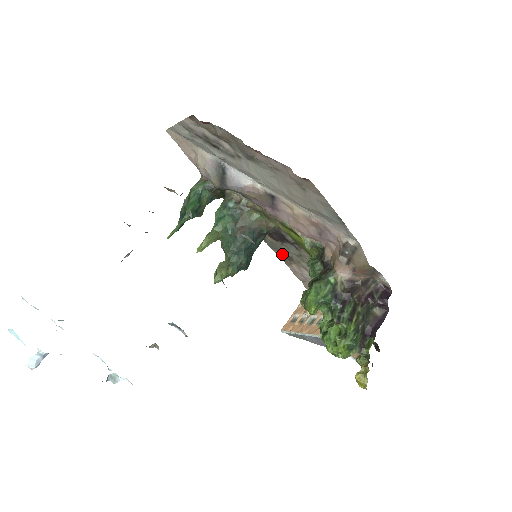
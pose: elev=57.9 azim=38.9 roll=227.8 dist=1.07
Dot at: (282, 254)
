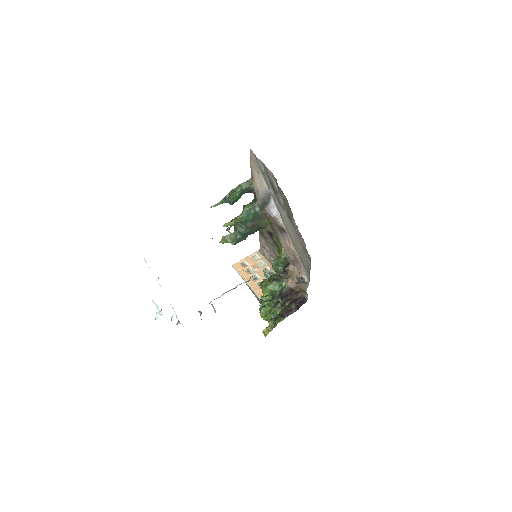
Dot at: (262, 232)
